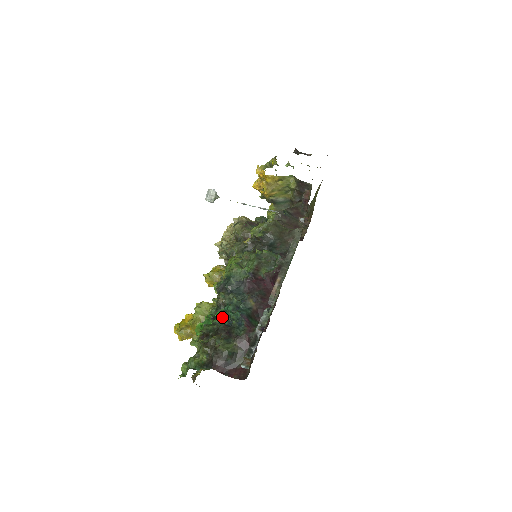
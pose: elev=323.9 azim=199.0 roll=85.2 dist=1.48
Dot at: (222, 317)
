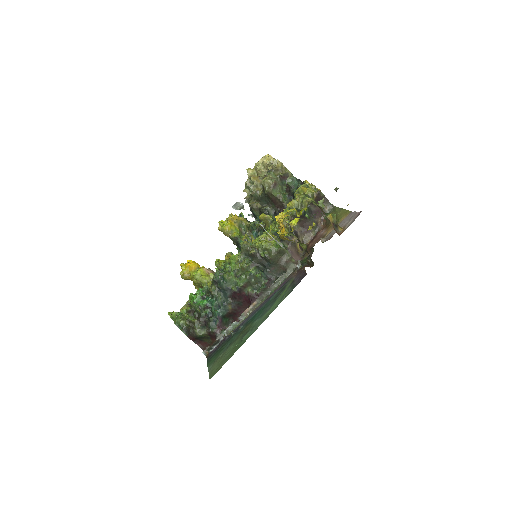
Dot at: (206, 307)
